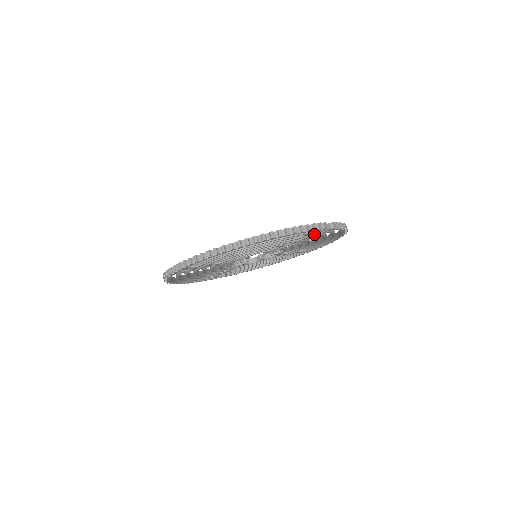
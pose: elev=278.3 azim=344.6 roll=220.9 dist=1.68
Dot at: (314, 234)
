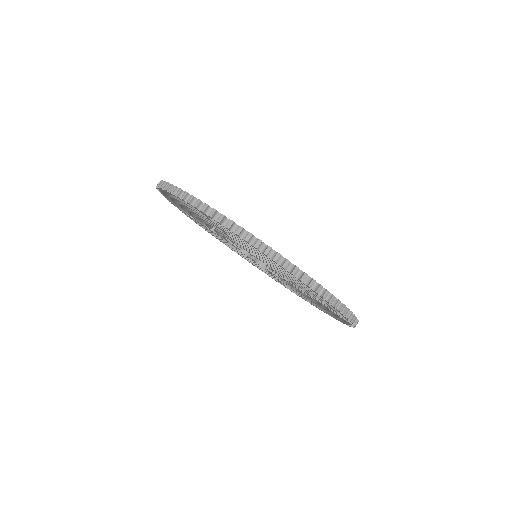
Dot at: occluded
